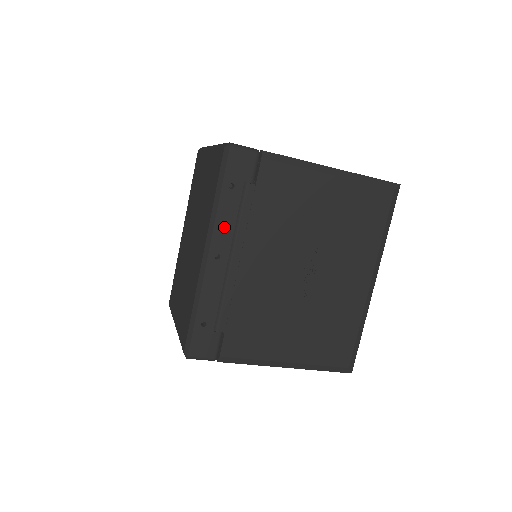
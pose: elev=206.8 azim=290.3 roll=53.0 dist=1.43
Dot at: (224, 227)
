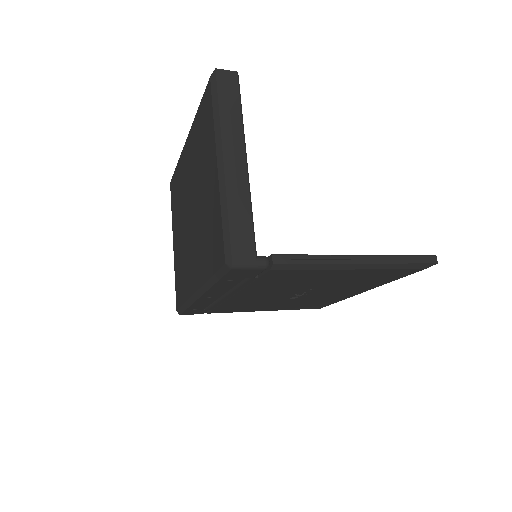
Dot at: (218, 290)
